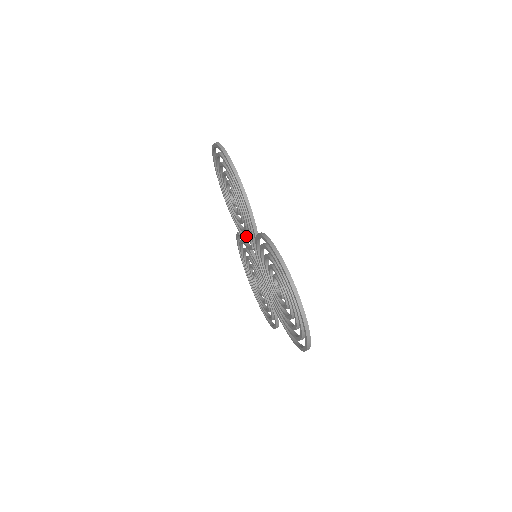
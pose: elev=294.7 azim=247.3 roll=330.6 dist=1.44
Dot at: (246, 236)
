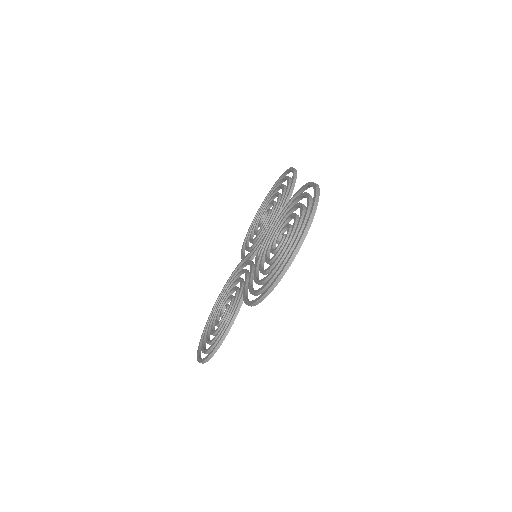
Dot at: occluded
